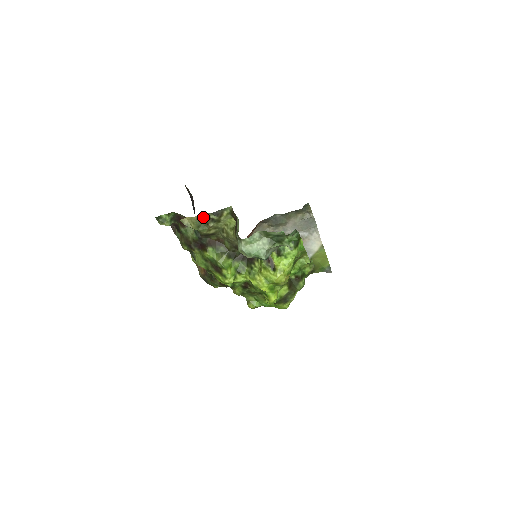
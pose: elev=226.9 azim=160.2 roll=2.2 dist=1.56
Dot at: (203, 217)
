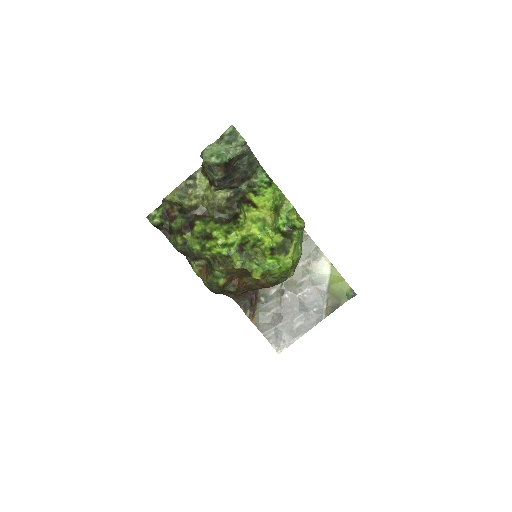
Dot at: (181, 187)
